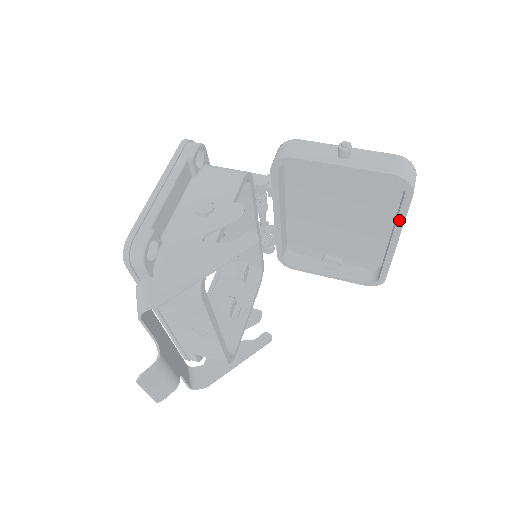
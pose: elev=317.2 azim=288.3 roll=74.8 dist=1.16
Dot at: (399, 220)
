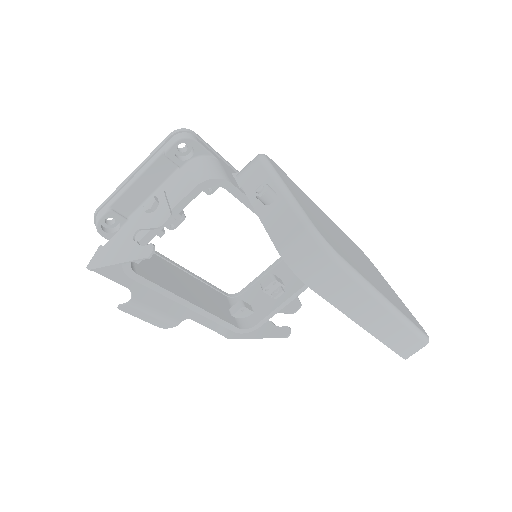
Dot at: occluded
